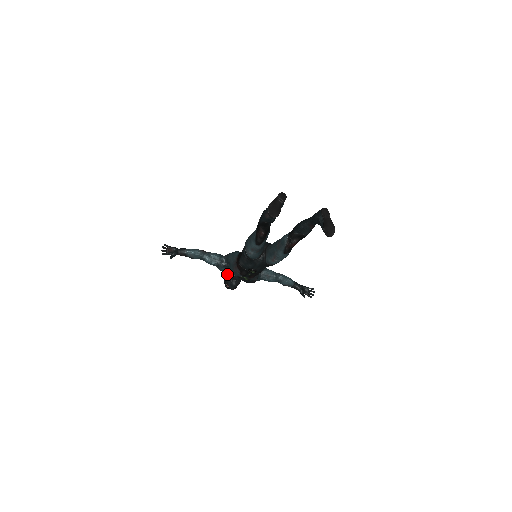
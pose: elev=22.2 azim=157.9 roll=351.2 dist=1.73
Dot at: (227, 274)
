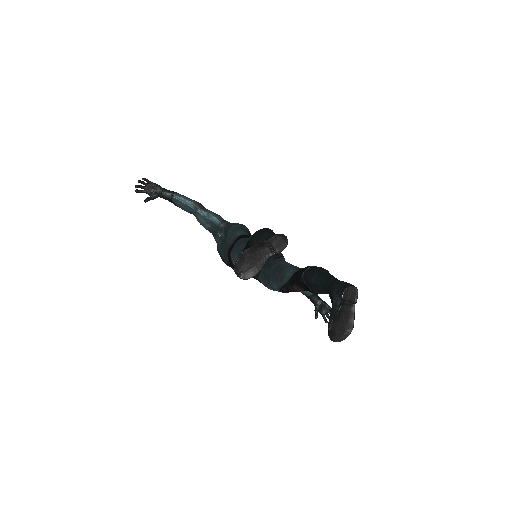
Dot at: (218, 251)
